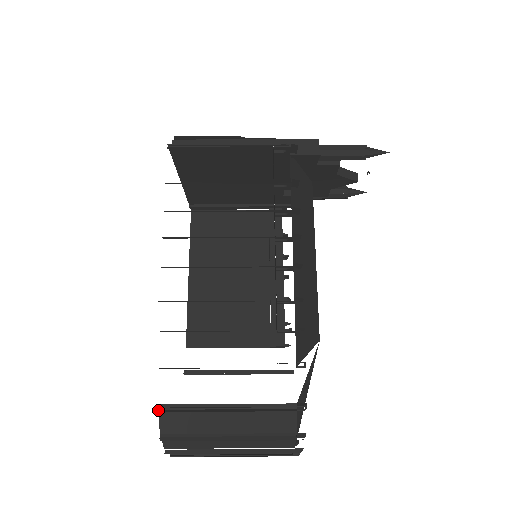
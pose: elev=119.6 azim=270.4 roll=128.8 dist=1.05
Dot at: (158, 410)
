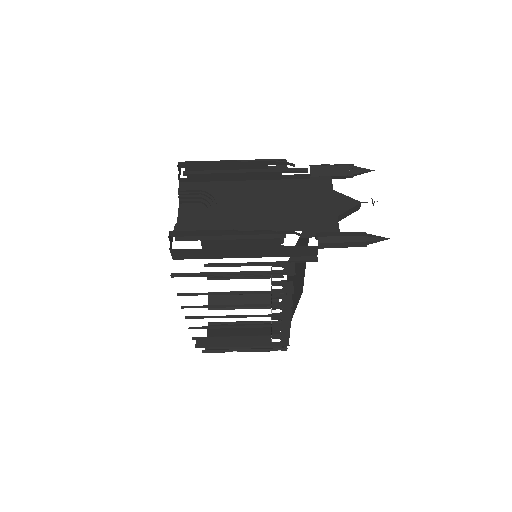
Dot at: (202, 351)
